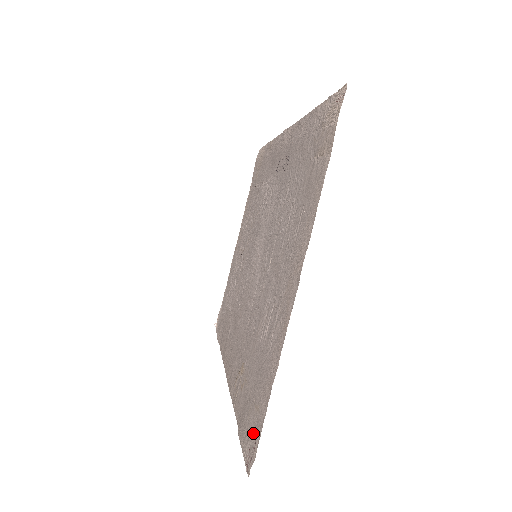
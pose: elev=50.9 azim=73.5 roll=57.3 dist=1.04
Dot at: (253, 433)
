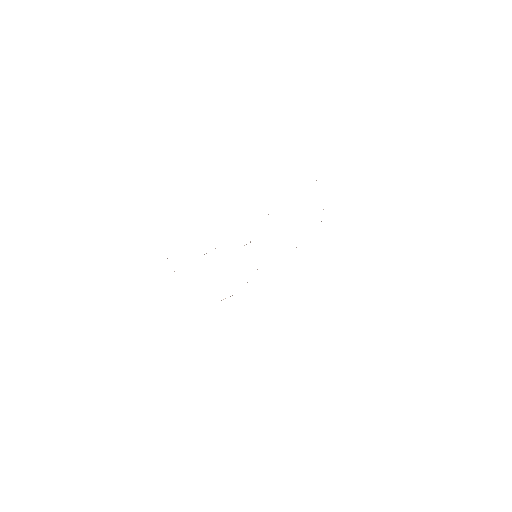
Dot at: occluded
